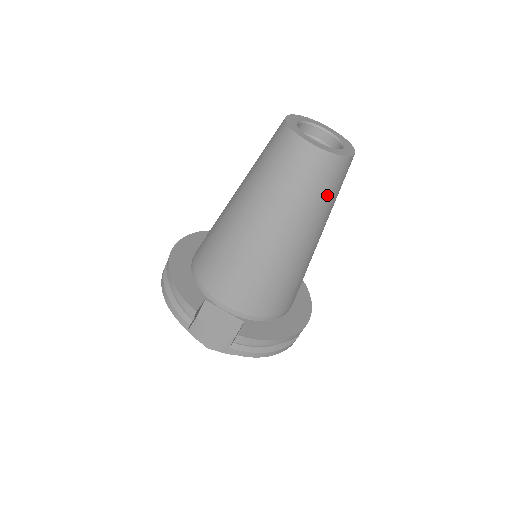
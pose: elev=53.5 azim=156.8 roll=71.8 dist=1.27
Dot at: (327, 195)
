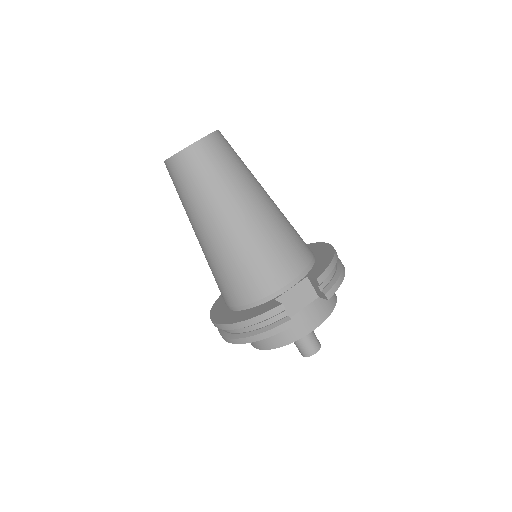
Dot at: (237, 159)
